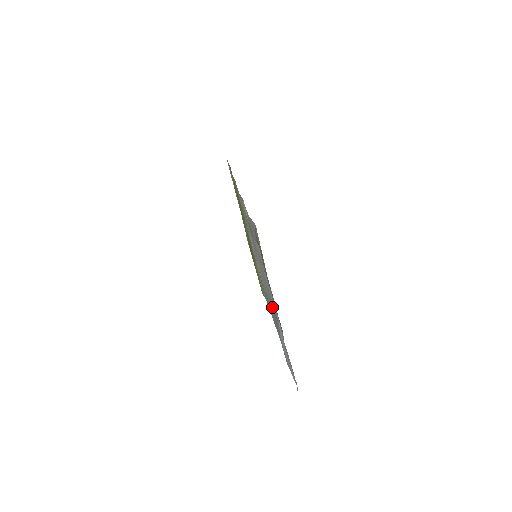
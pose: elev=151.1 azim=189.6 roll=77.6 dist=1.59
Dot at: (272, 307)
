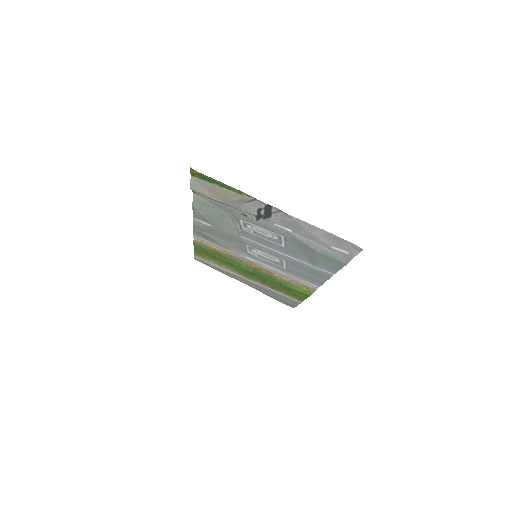
Dot at: (290, 250)
